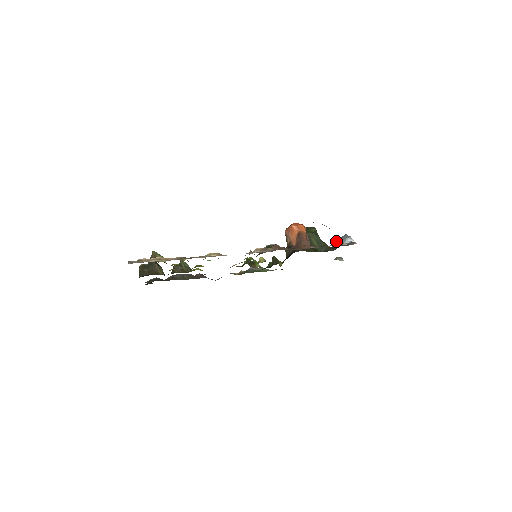
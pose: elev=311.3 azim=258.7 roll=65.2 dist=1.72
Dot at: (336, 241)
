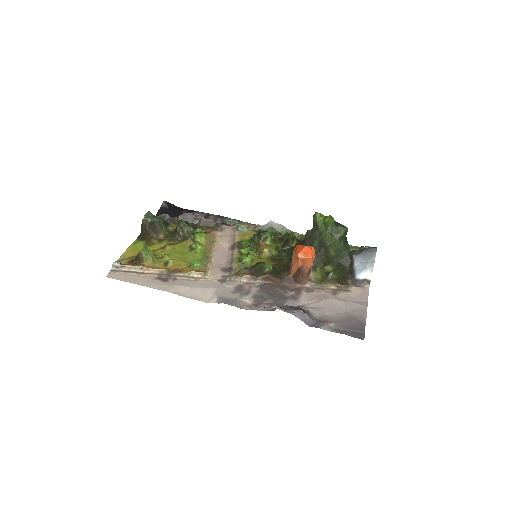
Dot at: (362, 253)
